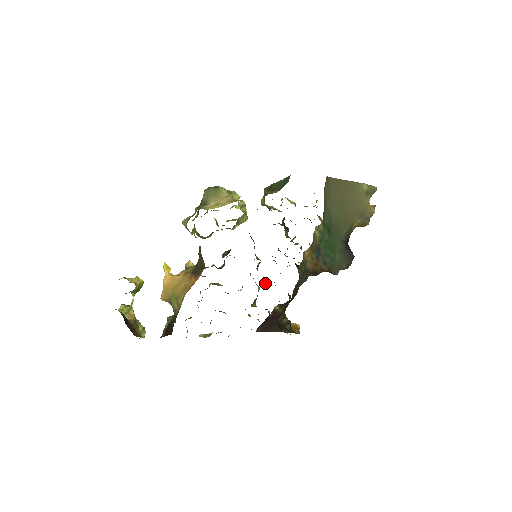
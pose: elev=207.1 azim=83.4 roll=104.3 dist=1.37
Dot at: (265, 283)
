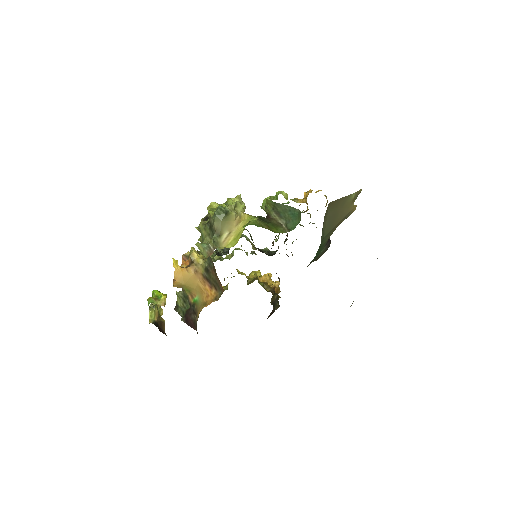
Dot at: occluded
